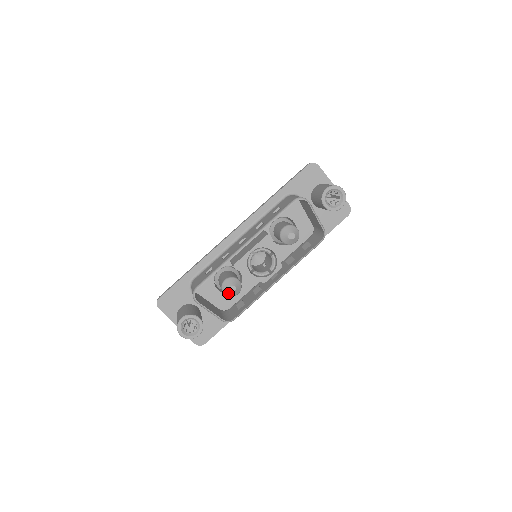
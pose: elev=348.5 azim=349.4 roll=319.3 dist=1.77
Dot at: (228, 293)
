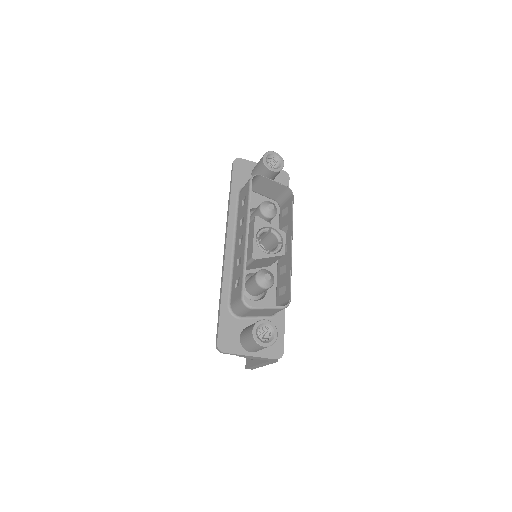
Dot at: (267, 284)
